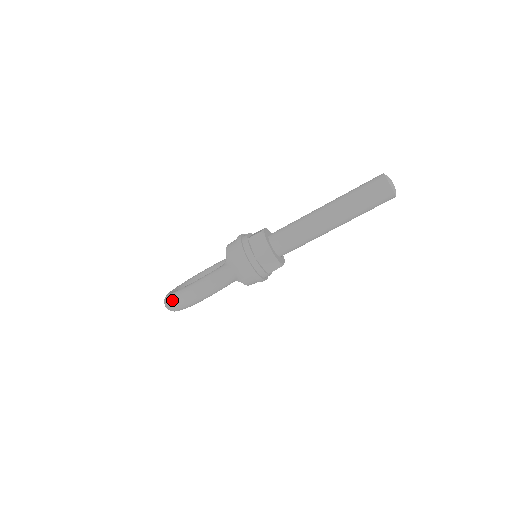
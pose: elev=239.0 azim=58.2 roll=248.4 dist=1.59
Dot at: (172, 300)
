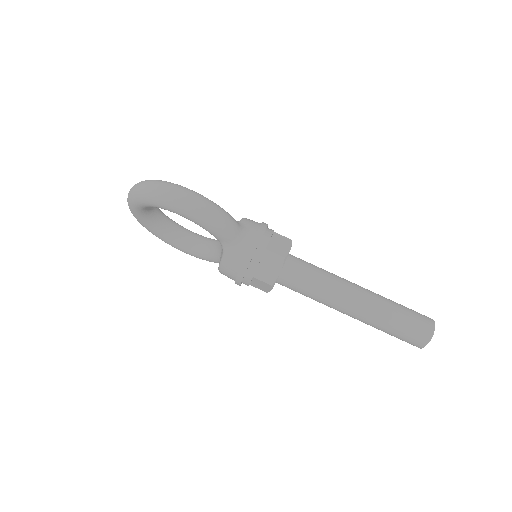
Dot at: (158, 182)
